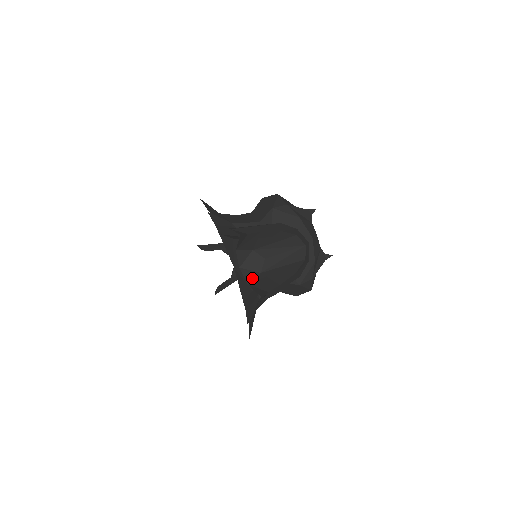
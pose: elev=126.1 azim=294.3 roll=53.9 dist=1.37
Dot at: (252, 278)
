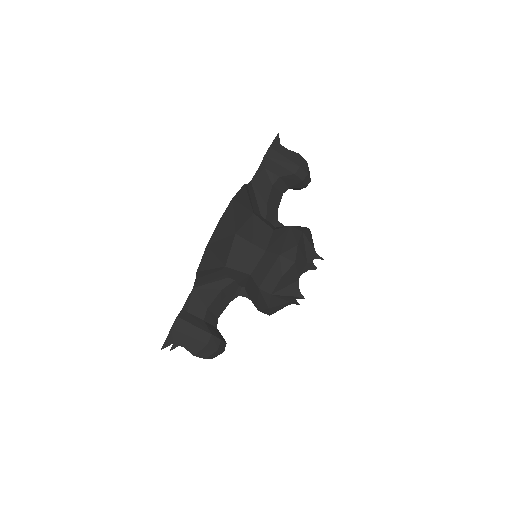
Dot at: occluded
